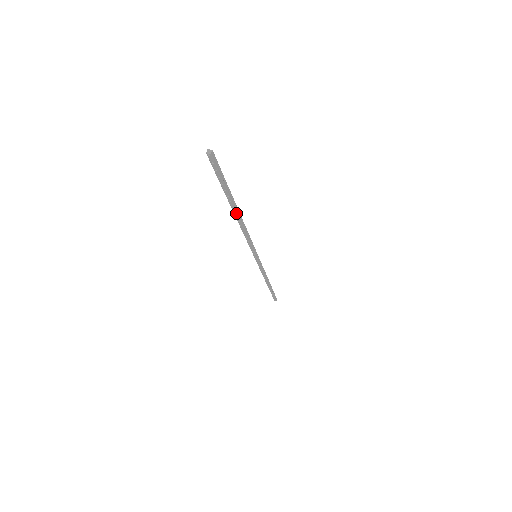
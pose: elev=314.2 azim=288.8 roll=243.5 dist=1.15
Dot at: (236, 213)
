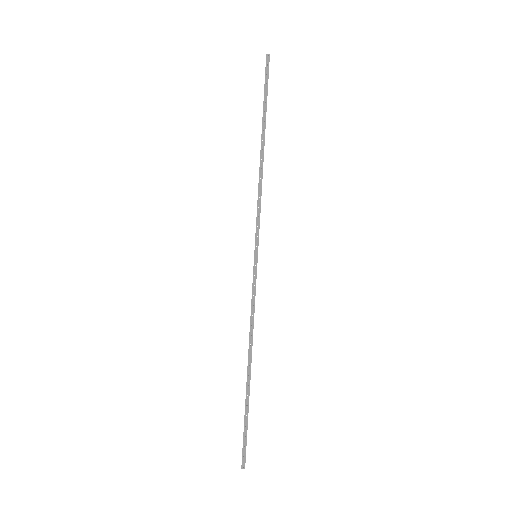
Dot at: (249, 372)
